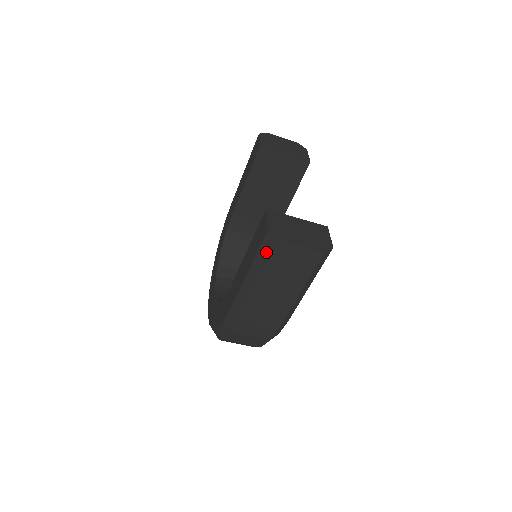
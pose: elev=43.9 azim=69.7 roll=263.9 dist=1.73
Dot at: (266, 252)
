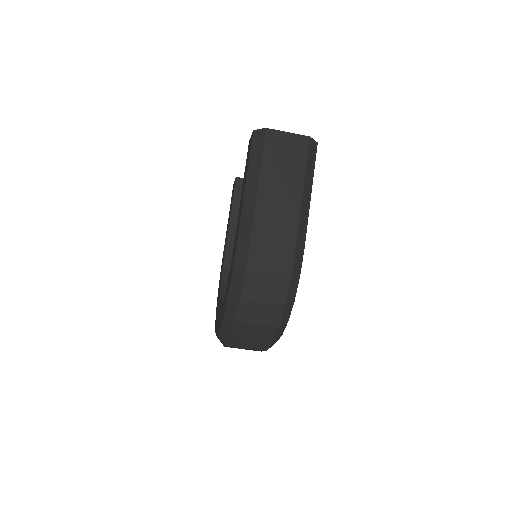
Dot at: (257, 149)
